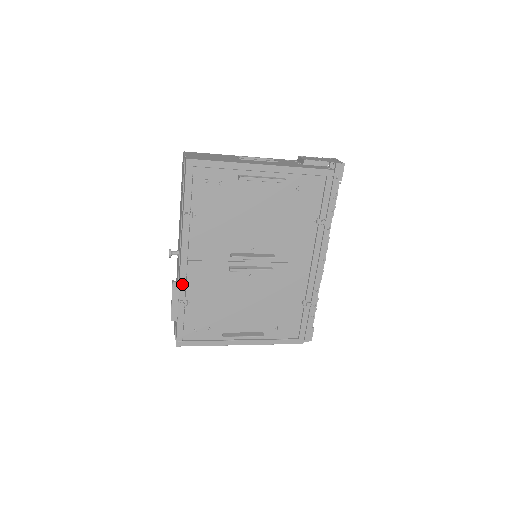
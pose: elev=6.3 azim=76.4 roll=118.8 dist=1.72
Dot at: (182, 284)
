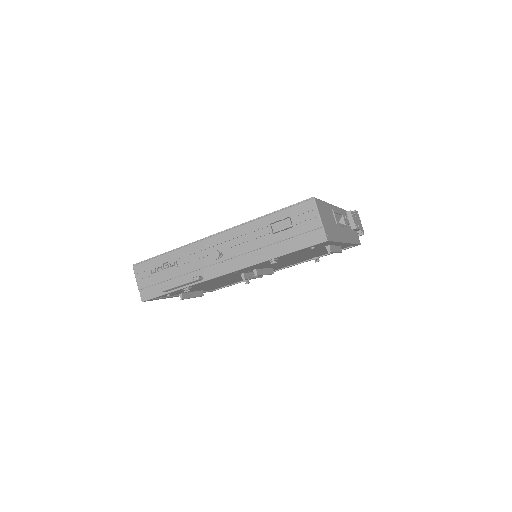
Dot at: occluded
